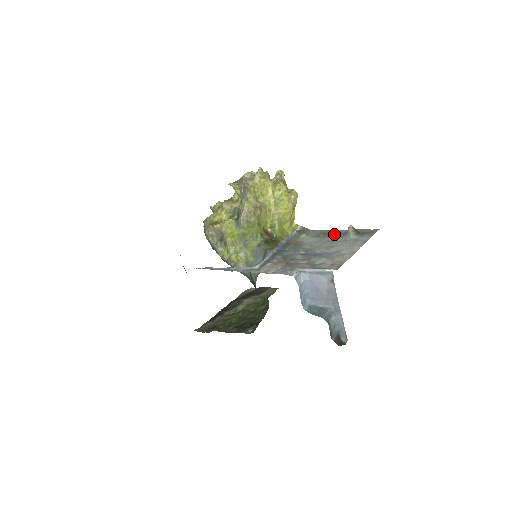
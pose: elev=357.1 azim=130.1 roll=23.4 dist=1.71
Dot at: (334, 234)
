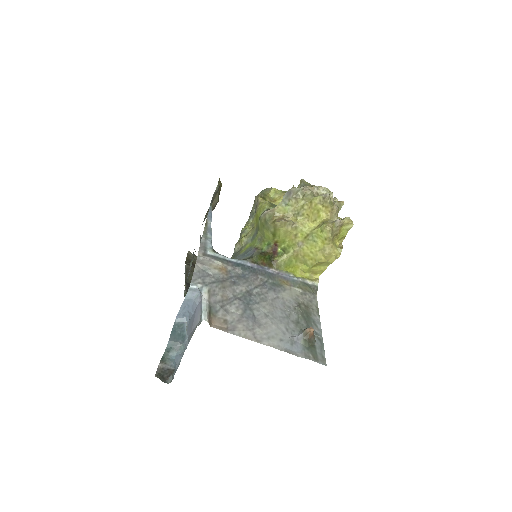
Dot at: (307, 319)
